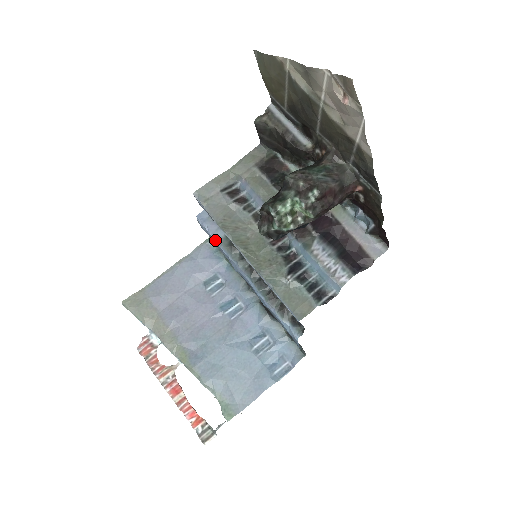
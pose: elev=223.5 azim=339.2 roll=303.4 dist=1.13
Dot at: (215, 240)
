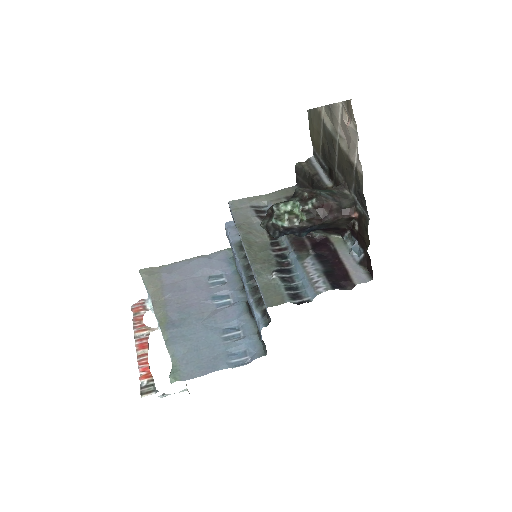
Dot at: (231, 241)
